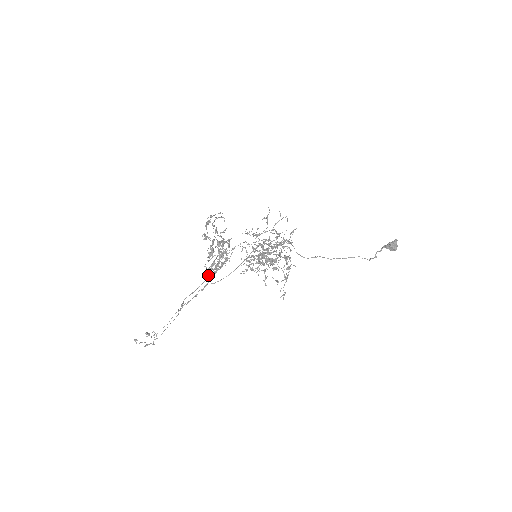
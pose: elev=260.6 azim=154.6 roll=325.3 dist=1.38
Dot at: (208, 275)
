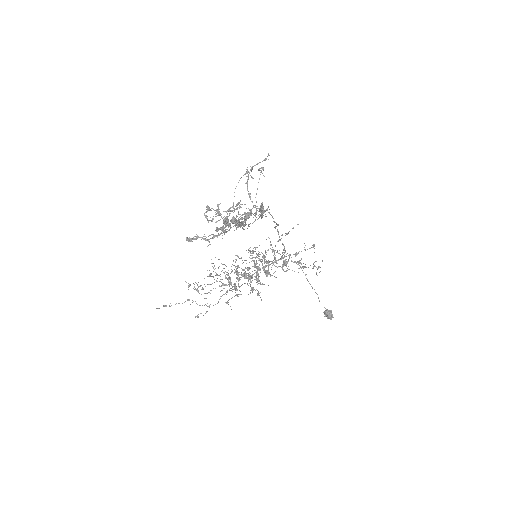
Dot at: (262, 206)
